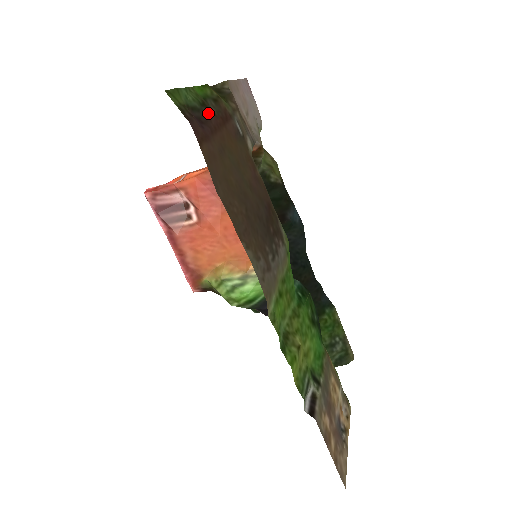
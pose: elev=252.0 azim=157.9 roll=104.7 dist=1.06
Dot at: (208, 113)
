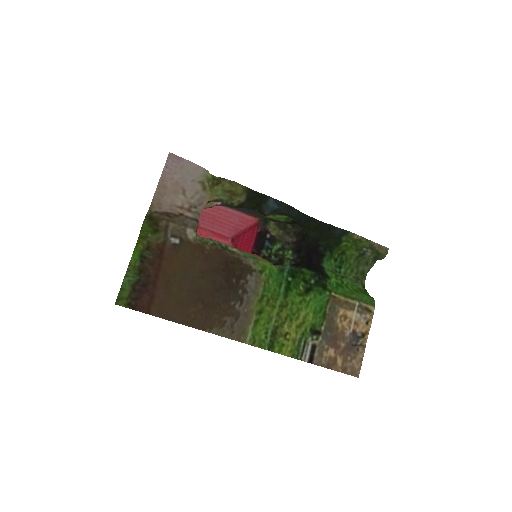
Dot at: (146, 274)
